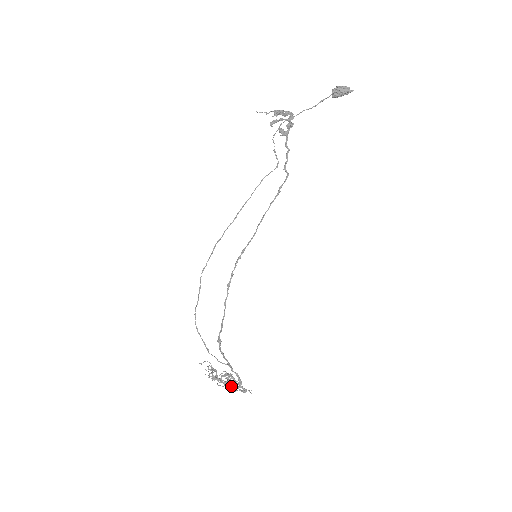
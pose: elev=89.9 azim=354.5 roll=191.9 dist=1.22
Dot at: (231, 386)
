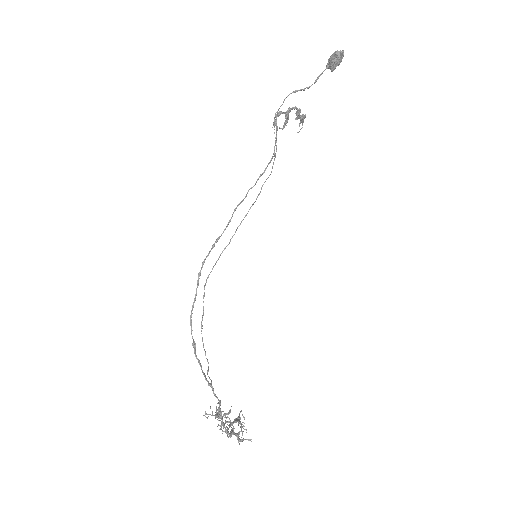
Dot at: (230, 431)
